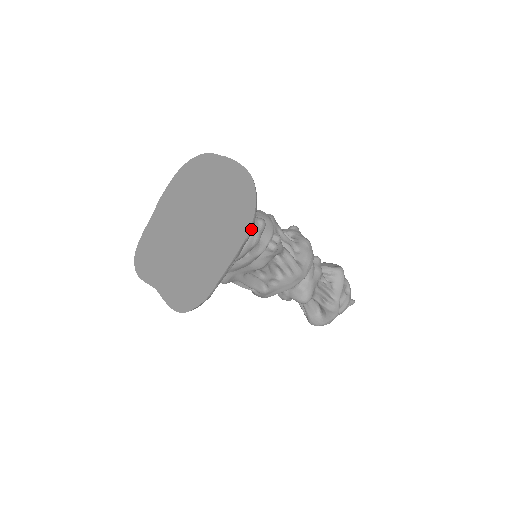
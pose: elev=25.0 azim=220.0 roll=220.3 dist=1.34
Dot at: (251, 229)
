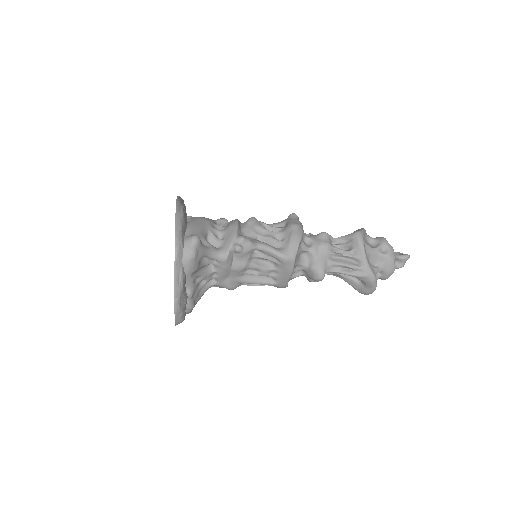
Dot at: (177, 249)
